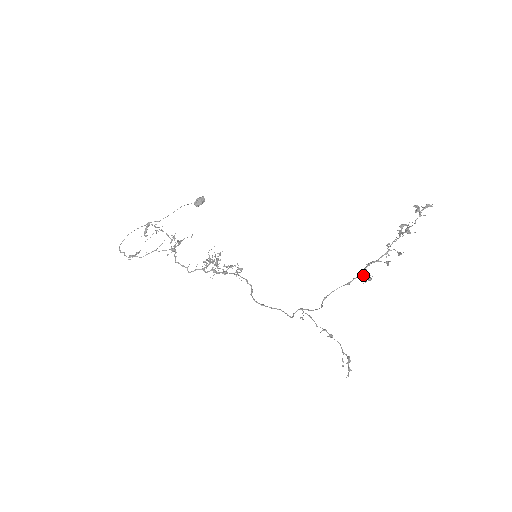
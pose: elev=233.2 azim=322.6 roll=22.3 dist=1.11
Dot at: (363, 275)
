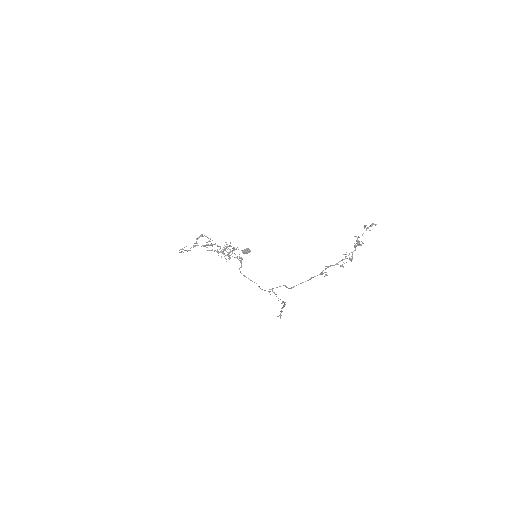
Dot at: (322, 273)
